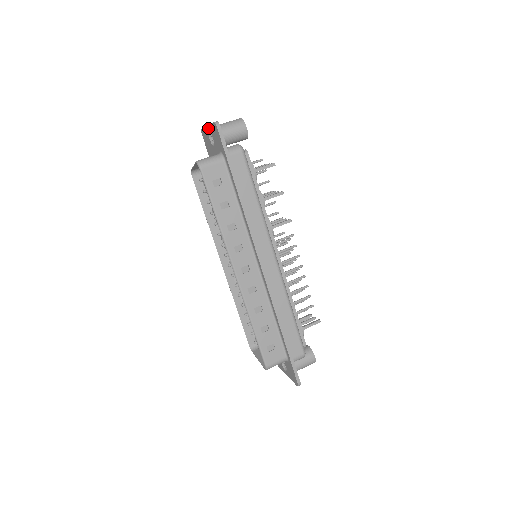
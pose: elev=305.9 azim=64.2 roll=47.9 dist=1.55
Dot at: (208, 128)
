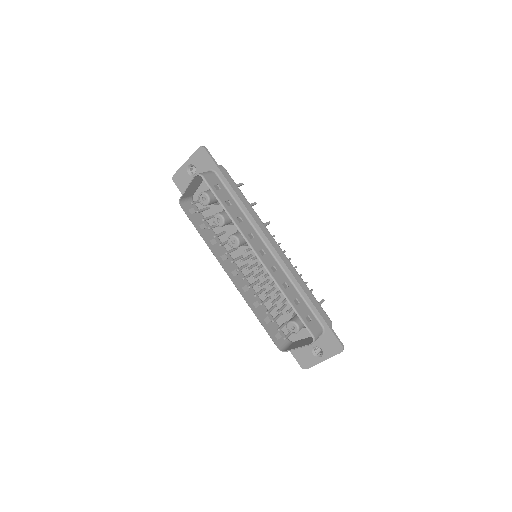
Dot at: (187, 162)
